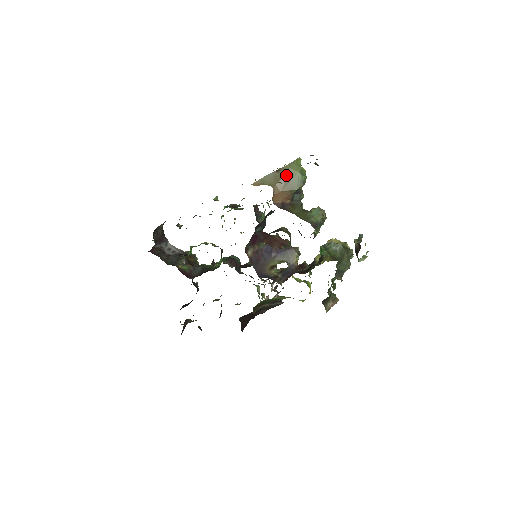
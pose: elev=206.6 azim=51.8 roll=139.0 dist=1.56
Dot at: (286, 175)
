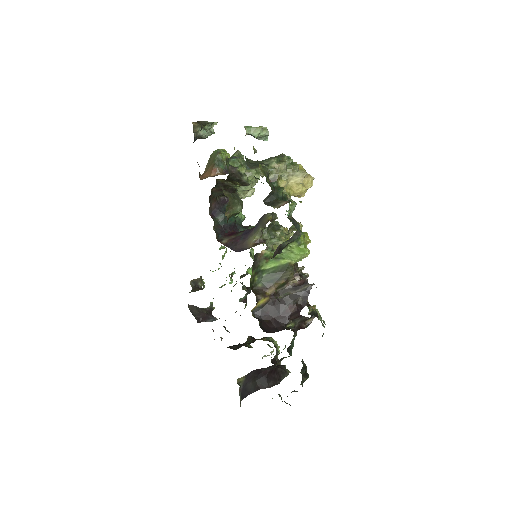
Dot at: (208, 161)
